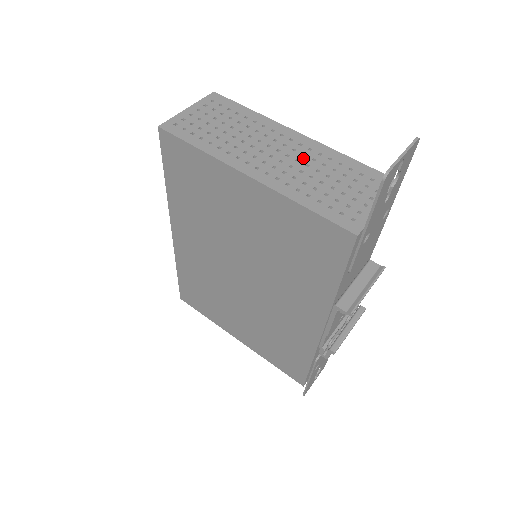
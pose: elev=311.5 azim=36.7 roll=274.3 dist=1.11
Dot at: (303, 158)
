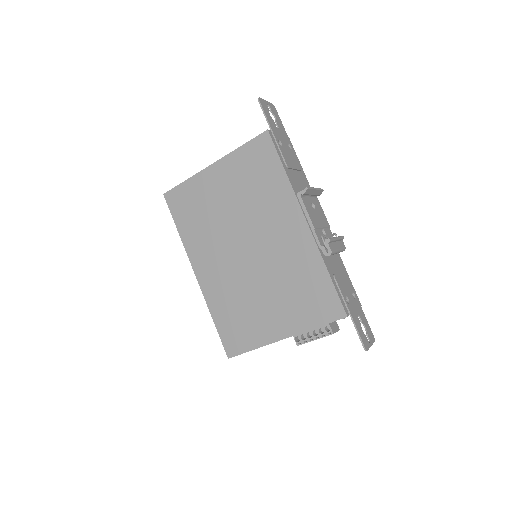
Dot at: occluded
